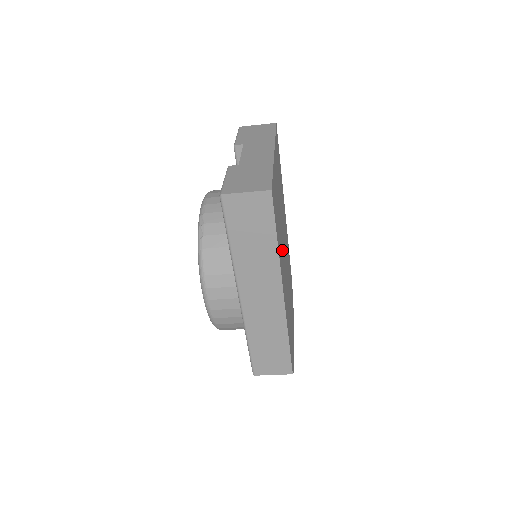
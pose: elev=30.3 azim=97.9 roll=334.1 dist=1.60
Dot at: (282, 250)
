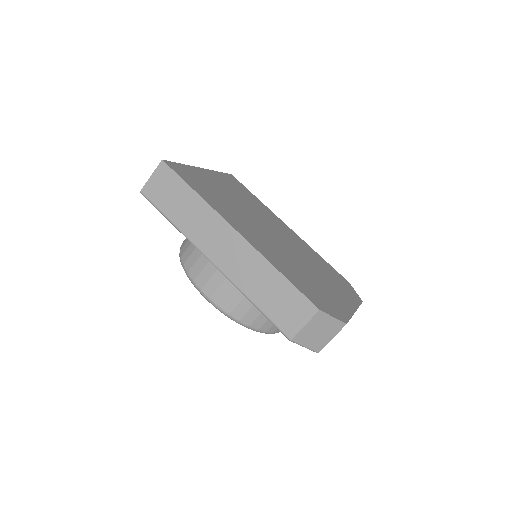
Dot at: (242, 218)
